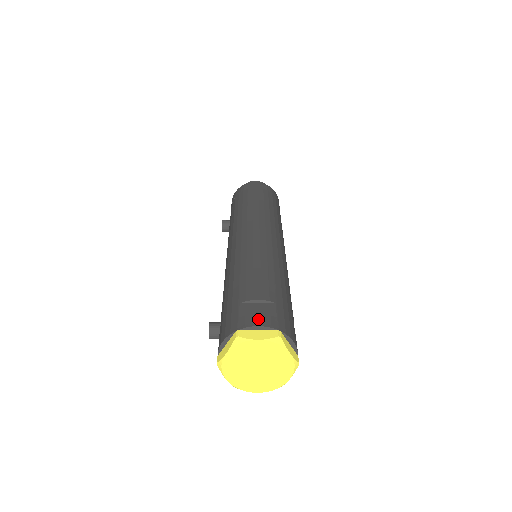
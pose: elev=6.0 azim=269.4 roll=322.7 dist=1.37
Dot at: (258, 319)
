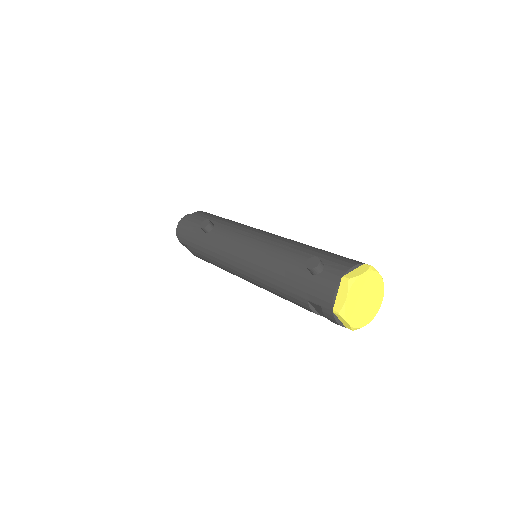
Dot at: occluded
